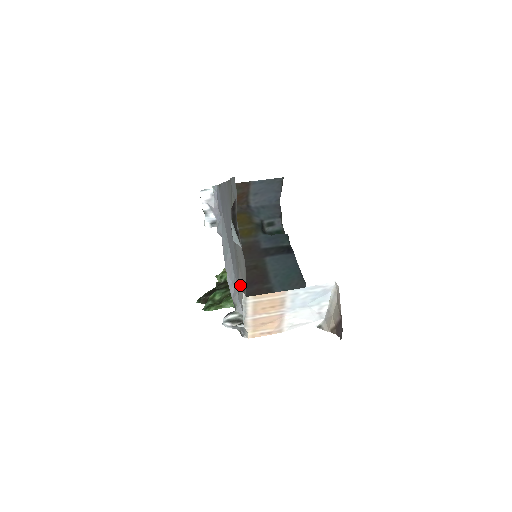
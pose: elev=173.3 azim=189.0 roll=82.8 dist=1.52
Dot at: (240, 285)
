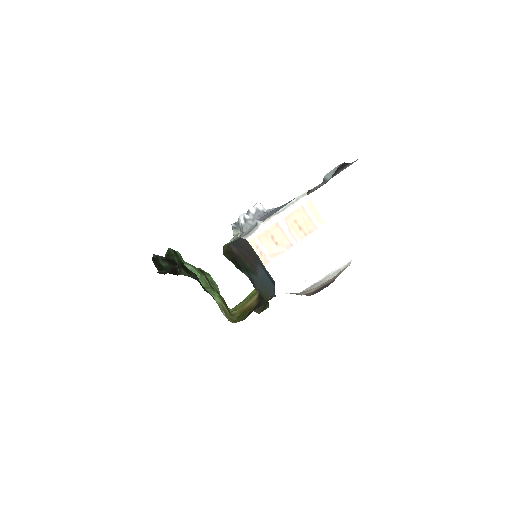
Dot at: occluded
